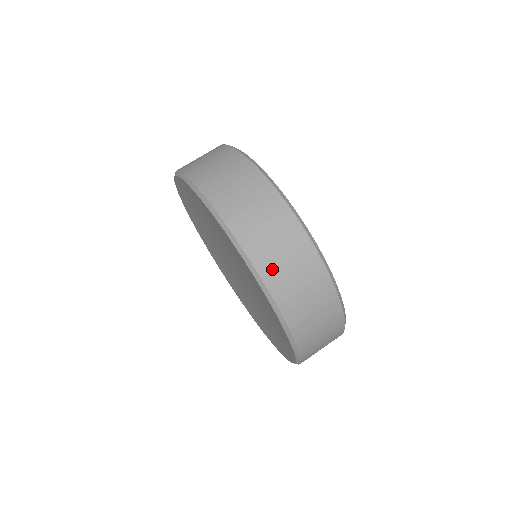
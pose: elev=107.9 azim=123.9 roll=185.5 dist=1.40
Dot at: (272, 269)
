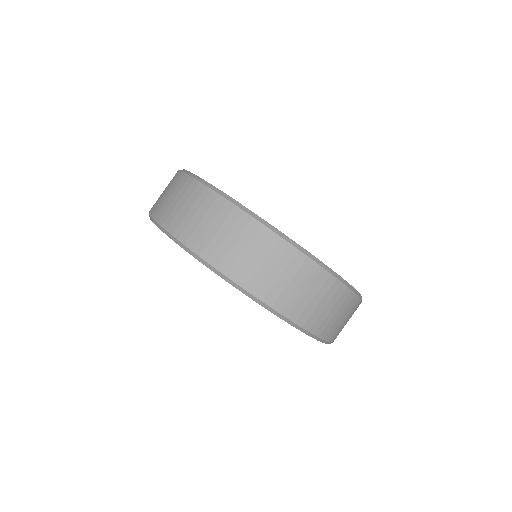
Dot at: (329, 329)
